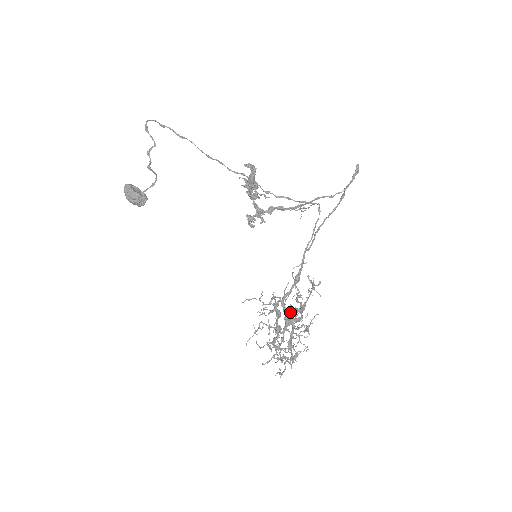
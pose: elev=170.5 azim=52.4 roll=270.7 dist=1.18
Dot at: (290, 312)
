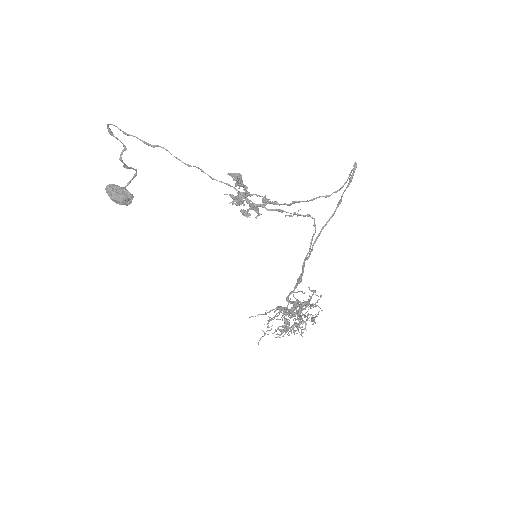
Dot at: (295, 312)
